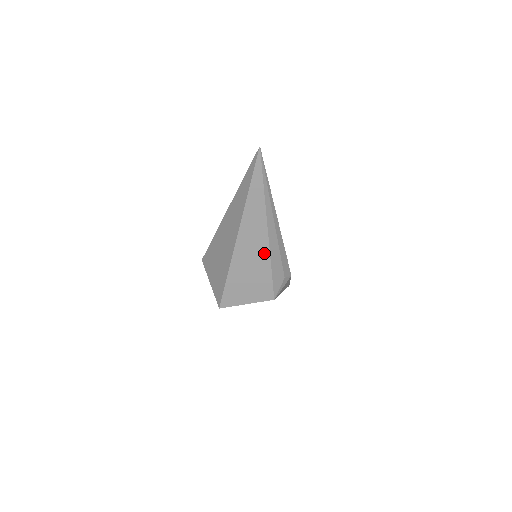
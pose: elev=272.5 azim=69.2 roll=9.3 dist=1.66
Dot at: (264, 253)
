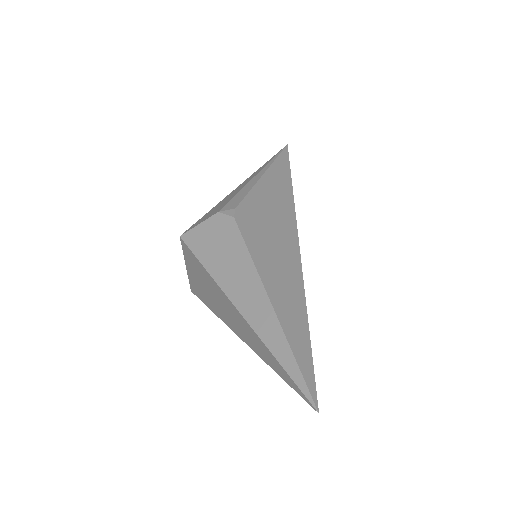
Dot at: occluded
